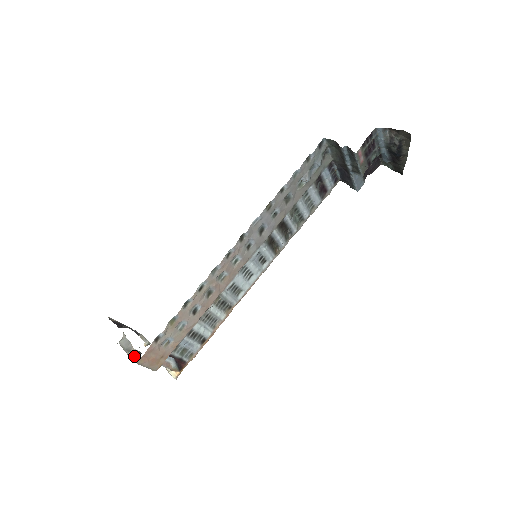
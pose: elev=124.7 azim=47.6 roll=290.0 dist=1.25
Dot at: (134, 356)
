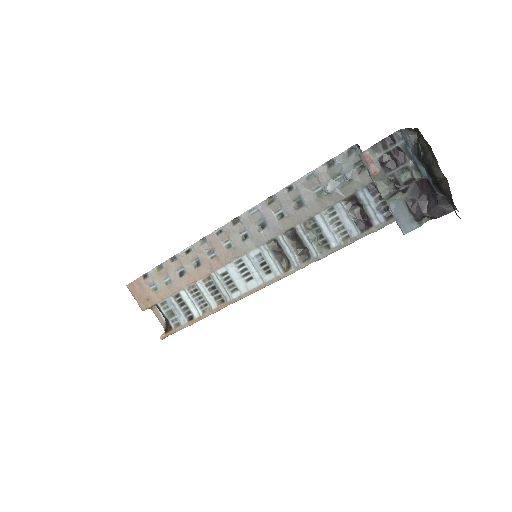
Dot at: occluded
